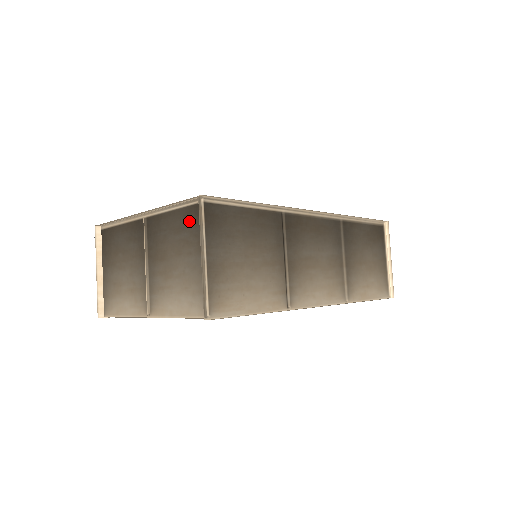
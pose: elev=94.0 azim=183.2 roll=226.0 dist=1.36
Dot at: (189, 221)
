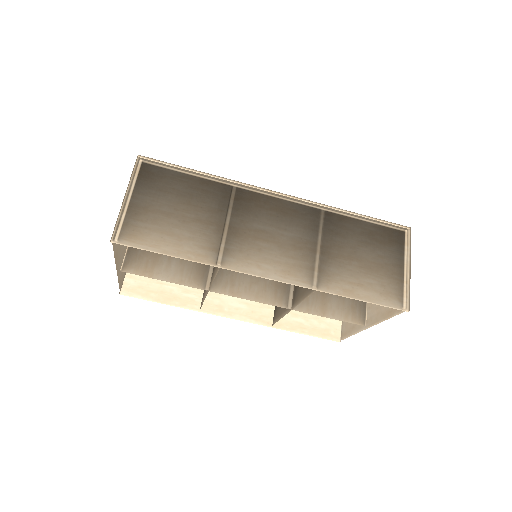
Dot at: occluded
